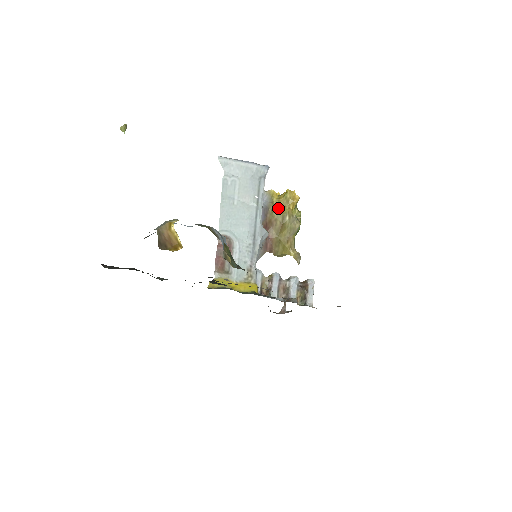
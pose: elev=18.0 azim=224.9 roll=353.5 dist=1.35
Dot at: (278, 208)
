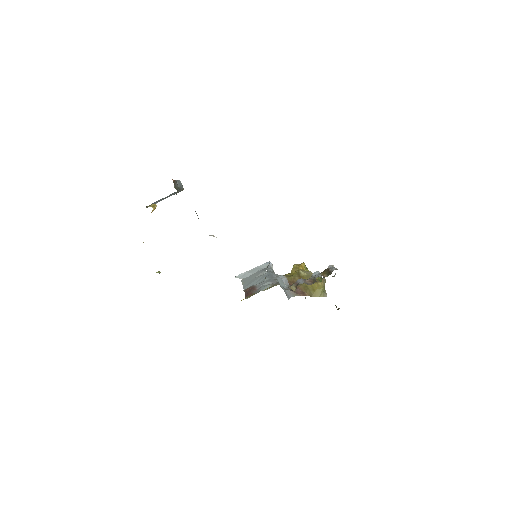
Dot at: (292, 274)
